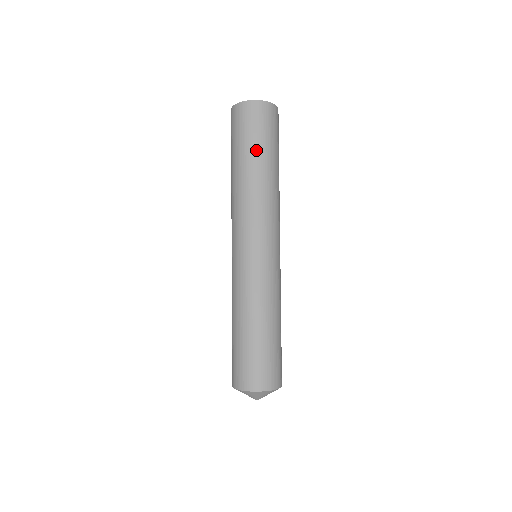
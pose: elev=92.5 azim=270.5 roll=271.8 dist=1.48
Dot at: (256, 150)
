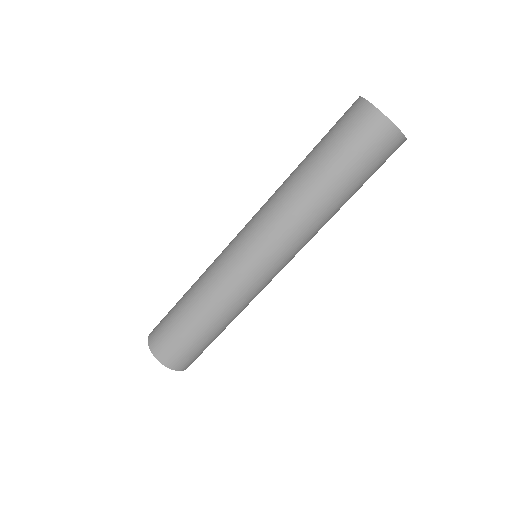
Dot at: (336, 168)
